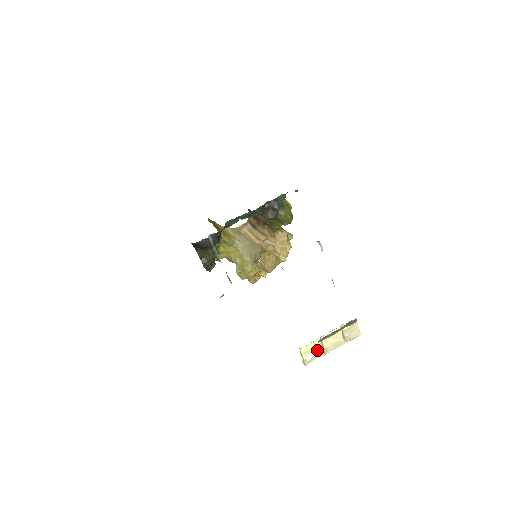
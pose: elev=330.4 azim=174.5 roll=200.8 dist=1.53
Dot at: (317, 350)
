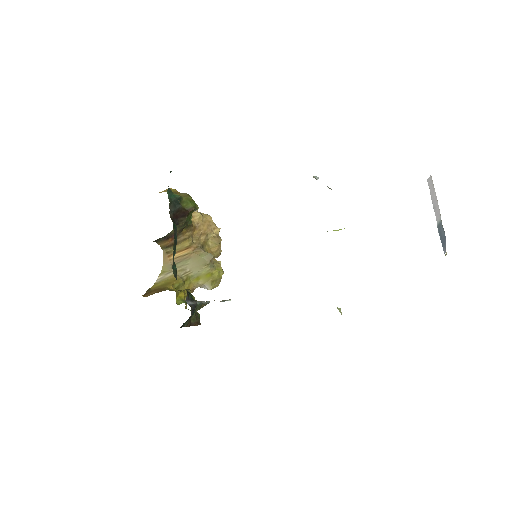
Dot at: occluded
